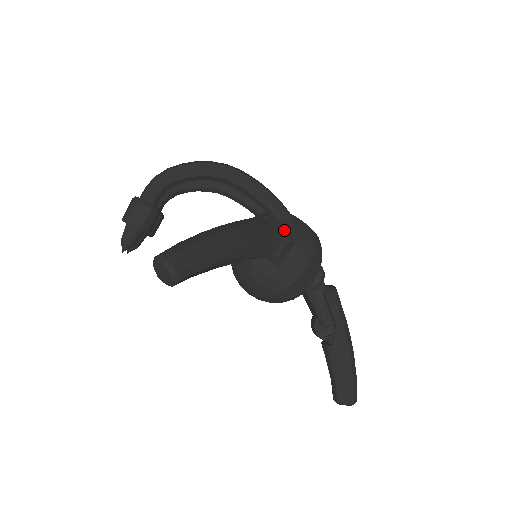
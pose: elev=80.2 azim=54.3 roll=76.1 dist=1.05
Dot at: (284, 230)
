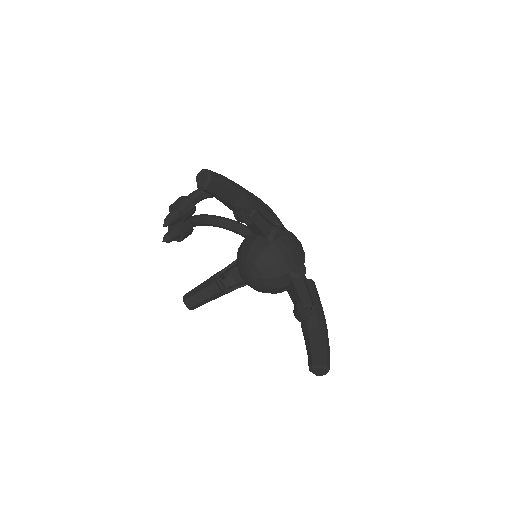
Dot at: occluded
